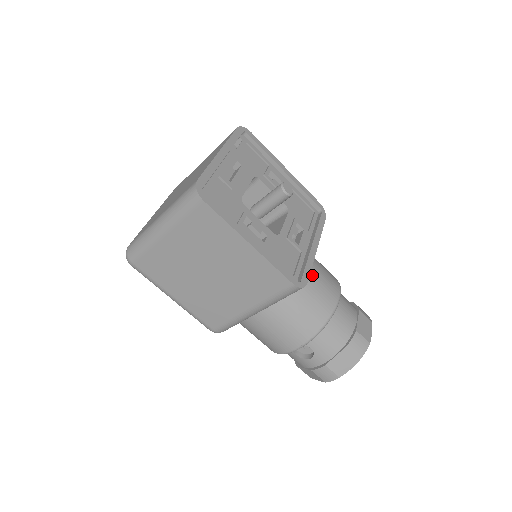
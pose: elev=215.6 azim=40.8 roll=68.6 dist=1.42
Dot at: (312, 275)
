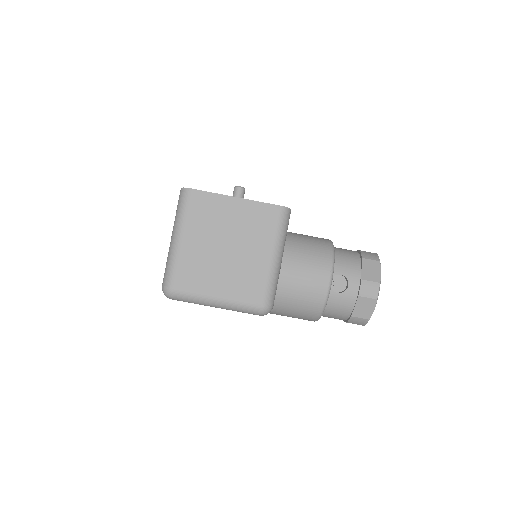
Dot at: occluded
